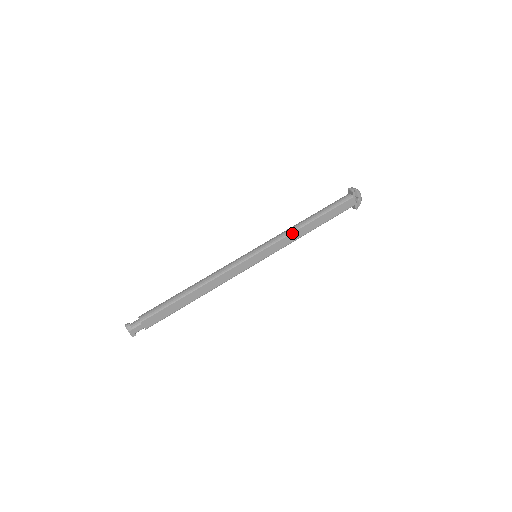
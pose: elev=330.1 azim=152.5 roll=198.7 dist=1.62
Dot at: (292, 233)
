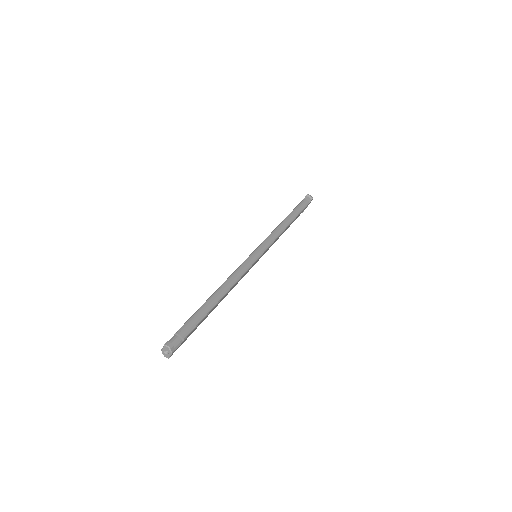
Dot at: (280, 235)
